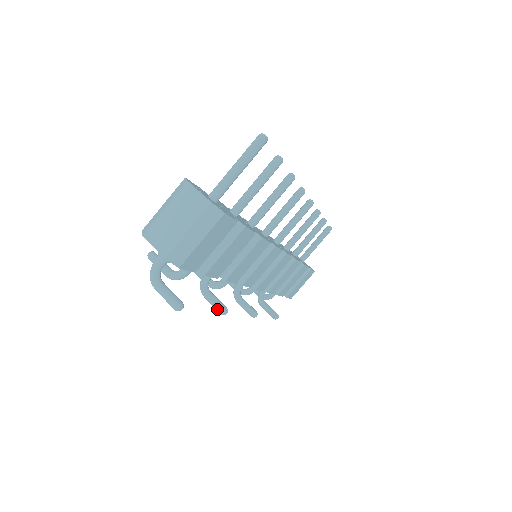
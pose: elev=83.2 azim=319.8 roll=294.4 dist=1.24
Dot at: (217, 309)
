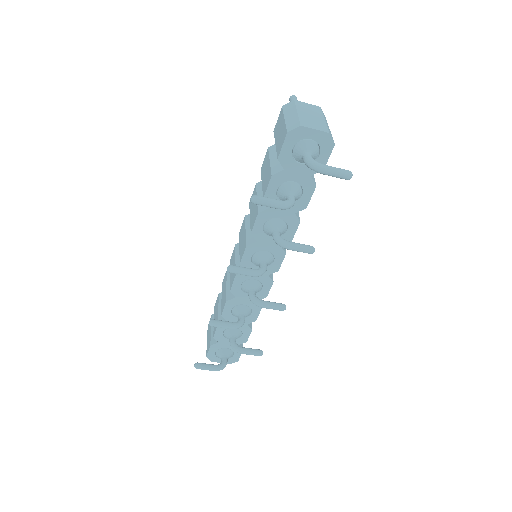
Dot at: (308, 248)
